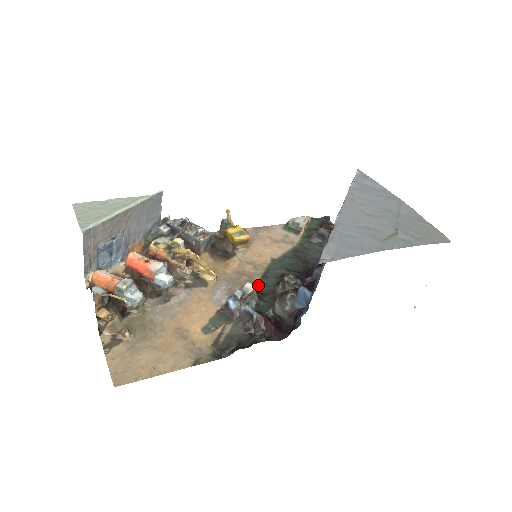
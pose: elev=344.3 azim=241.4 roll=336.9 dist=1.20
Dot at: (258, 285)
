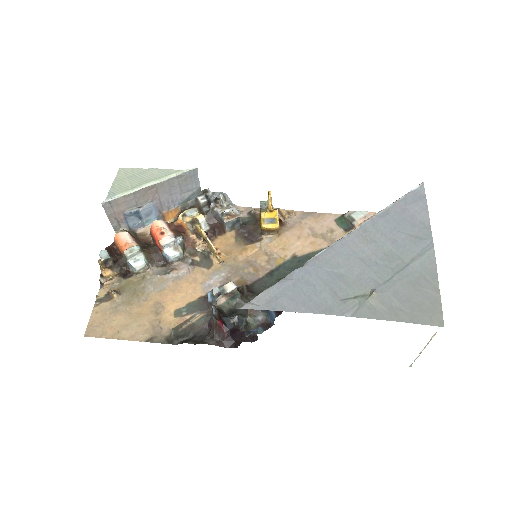
Dot at: (256, 282)
